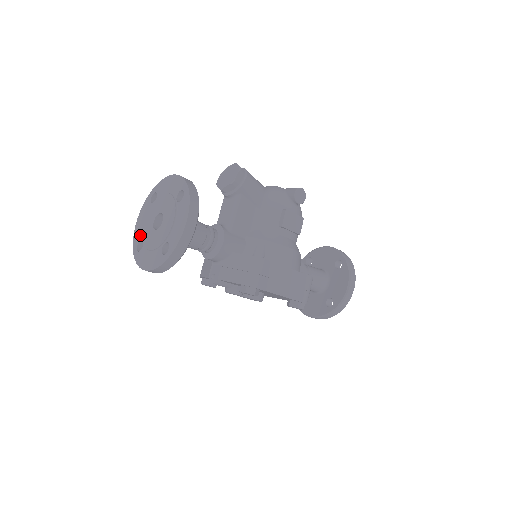
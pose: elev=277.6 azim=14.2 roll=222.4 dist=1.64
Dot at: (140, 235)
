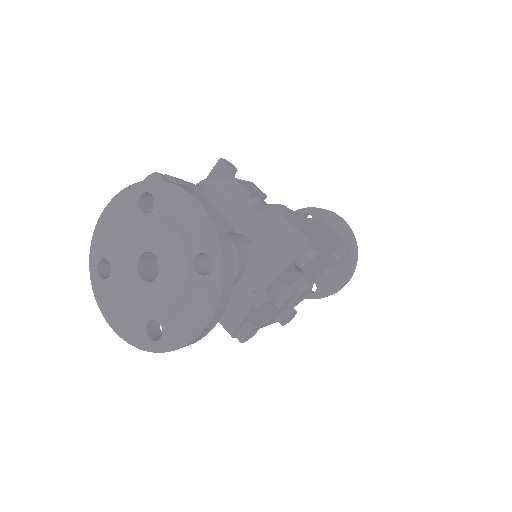
Dot at: (137, 323)
